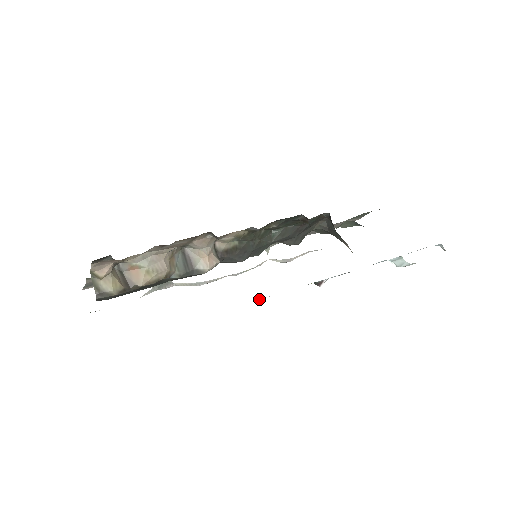
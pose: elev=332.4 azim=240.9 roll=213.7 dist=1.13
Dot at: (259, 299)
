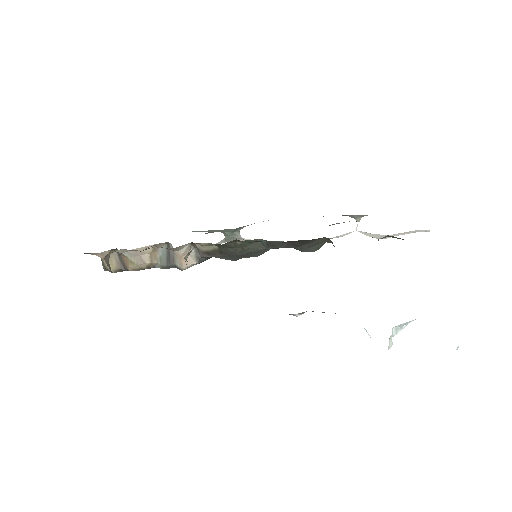
Dot at: occluded
